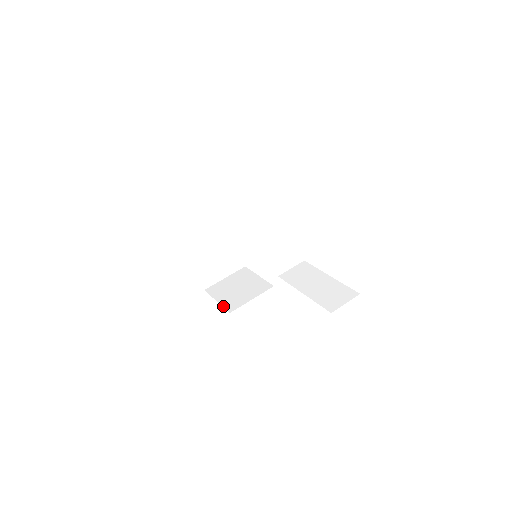
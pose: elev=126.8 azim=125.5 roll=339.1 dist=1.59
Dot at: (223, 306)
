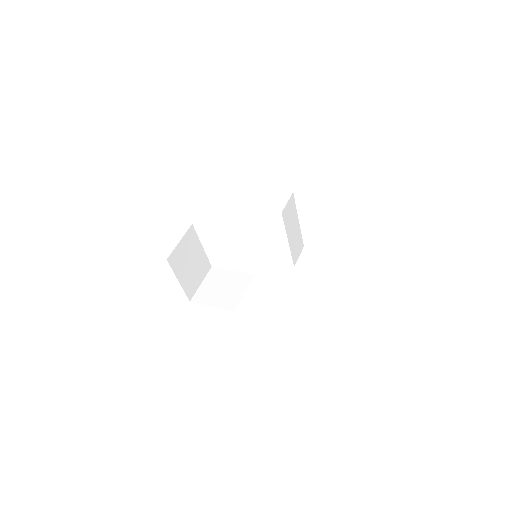
Dot at: (223, 309)
